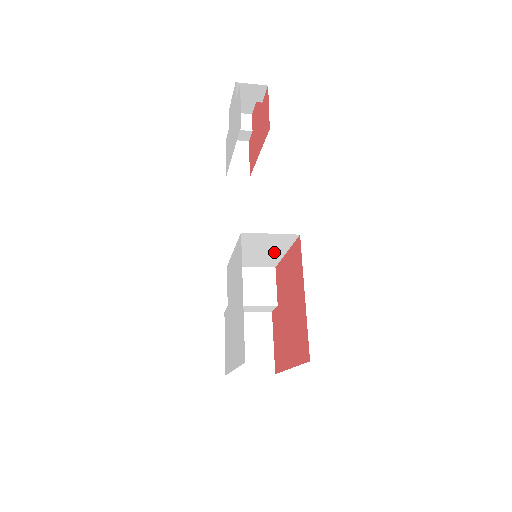
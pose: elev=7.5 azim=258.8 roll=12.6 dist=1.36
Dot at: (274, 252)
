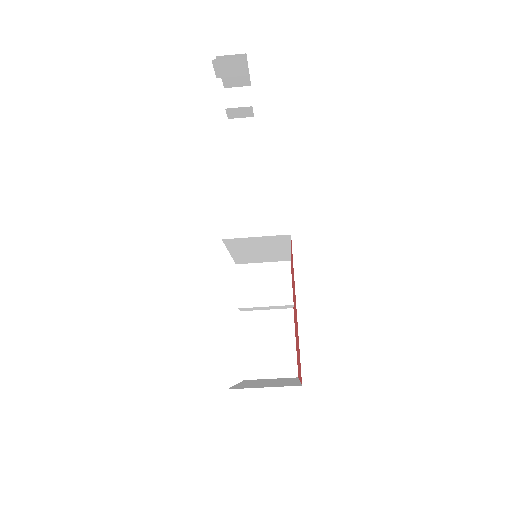
Dot at: (276, 250)
